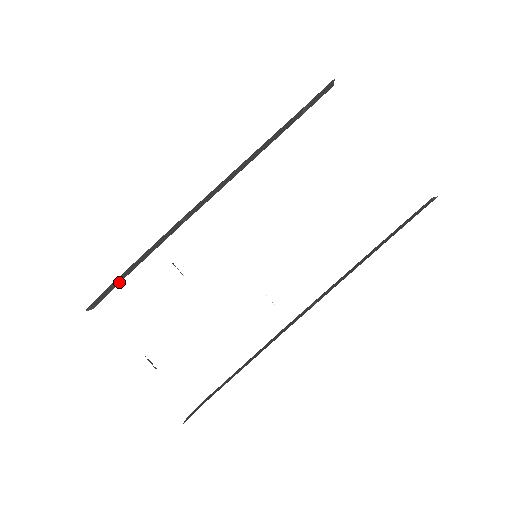
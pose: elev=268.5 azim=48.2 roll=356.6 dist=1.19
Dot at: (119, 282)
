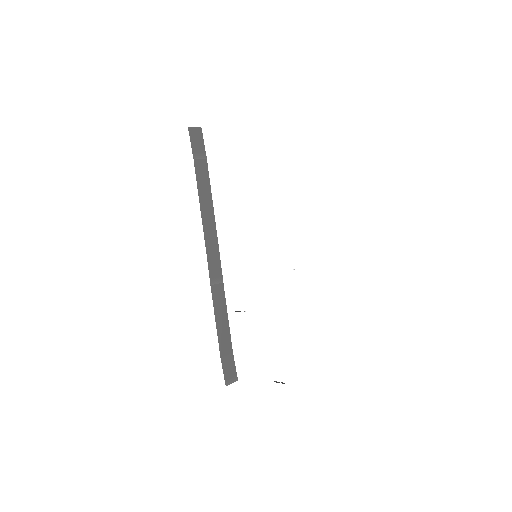
Dot at: (232, 352)
